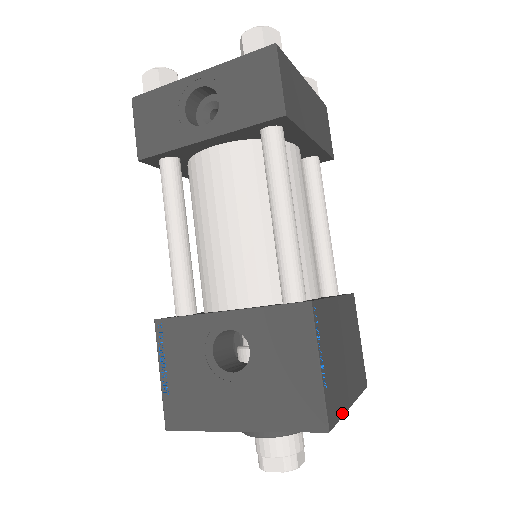
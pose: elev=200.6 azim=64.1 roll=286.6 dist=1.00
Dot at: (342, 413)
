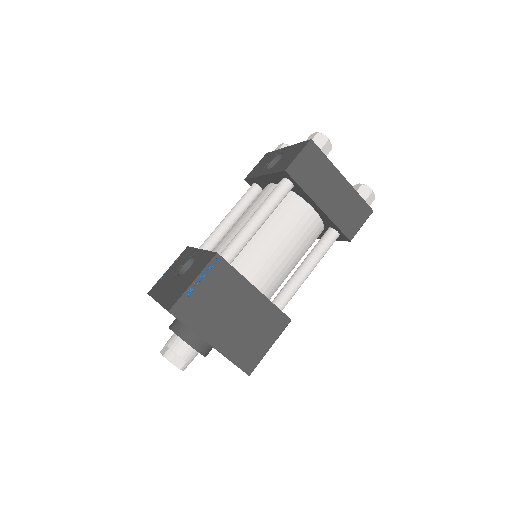
Dot at: (194, 329)
